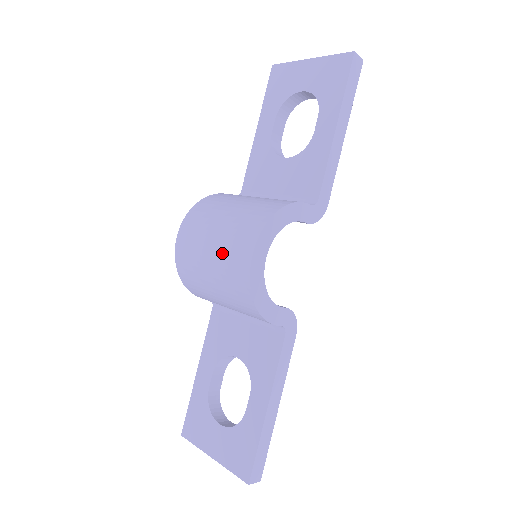
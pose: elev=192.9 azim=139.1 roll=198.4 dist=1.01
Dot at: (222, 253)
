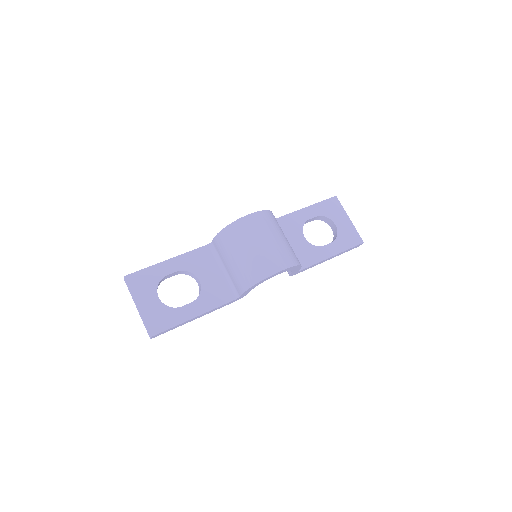
Dot at: (268, 252)
